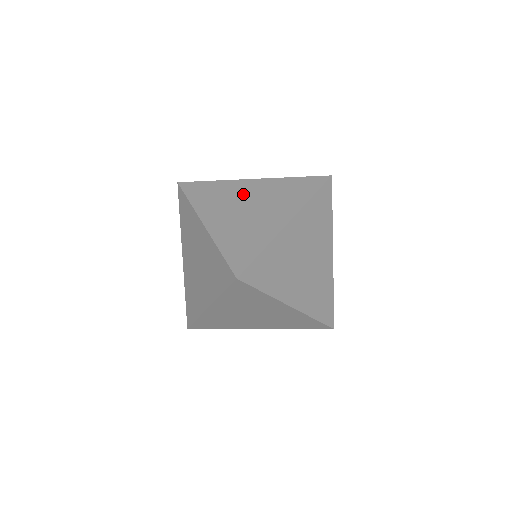
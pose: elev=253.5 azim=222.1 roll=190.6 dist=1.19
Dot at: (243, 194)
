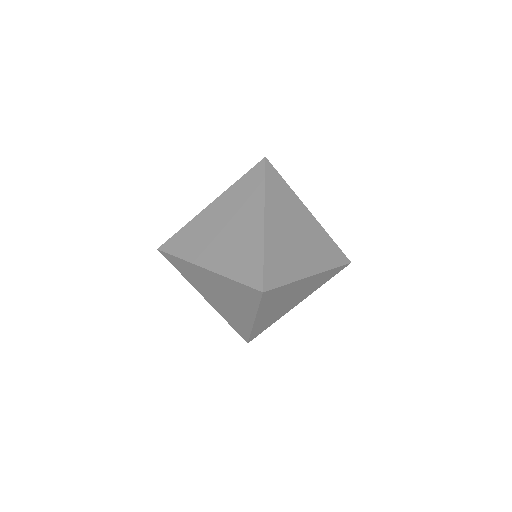
Dot at: (299, 219)
